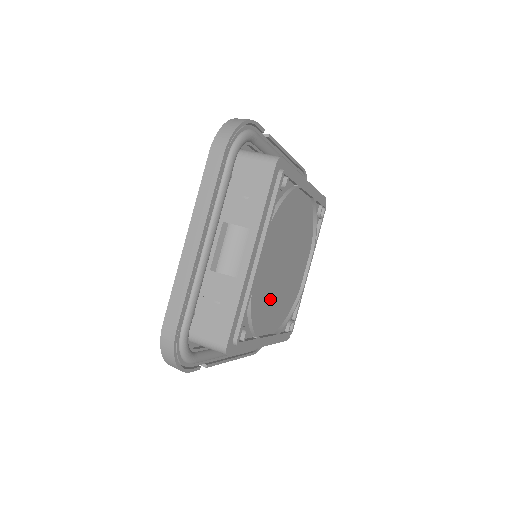
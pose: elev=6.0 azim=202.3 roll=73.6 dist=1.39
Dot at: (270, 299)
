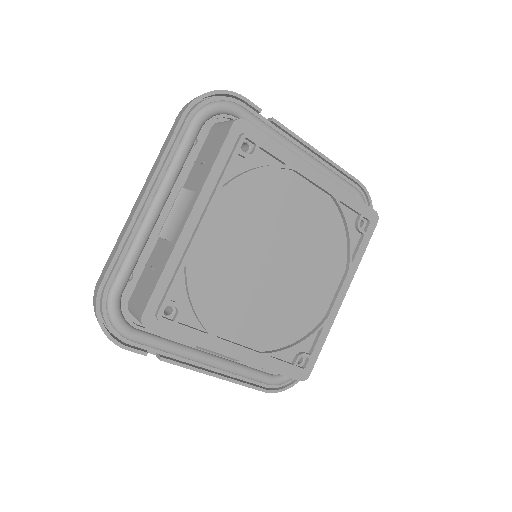
Dot at: (244, 297)
